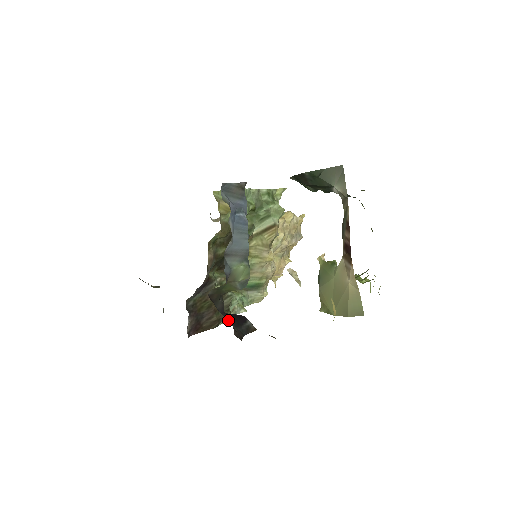
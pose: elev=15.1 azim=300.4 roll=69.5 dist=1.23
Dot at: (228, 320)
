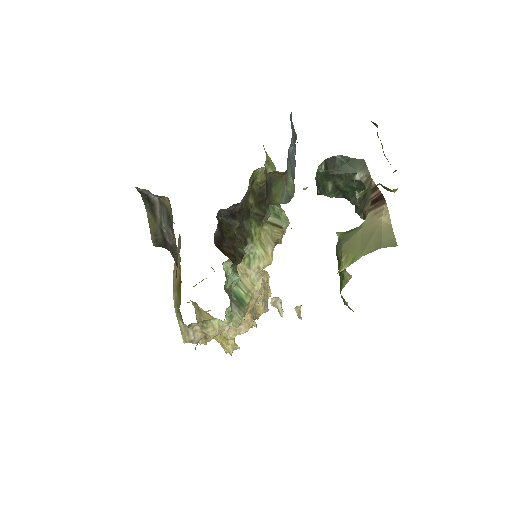
Dot at: (236, 274)
